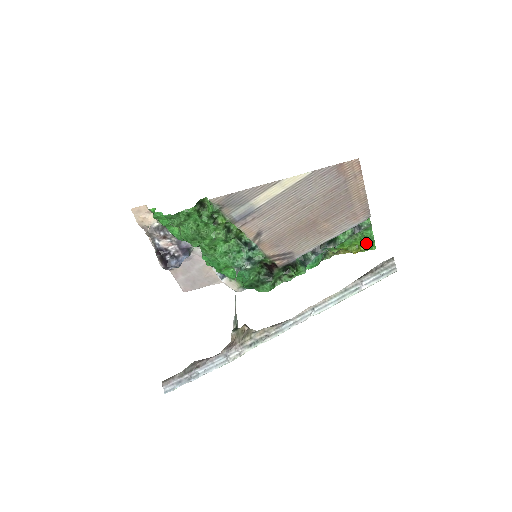
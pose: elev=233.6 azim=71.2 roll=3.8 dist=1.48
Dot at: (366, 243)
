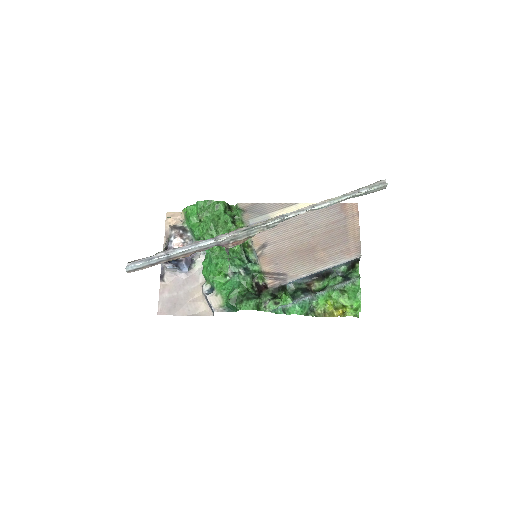
Dot at: (352, 304)
